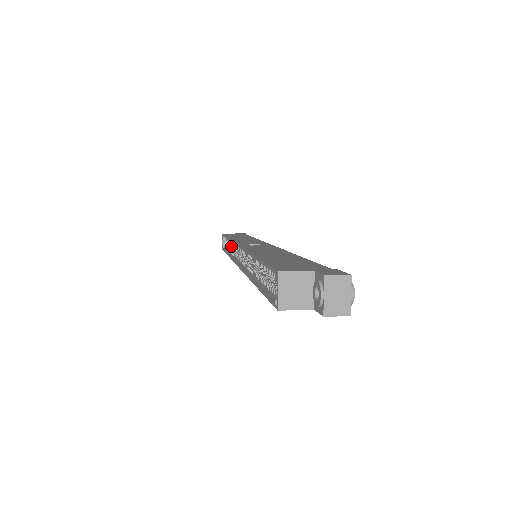
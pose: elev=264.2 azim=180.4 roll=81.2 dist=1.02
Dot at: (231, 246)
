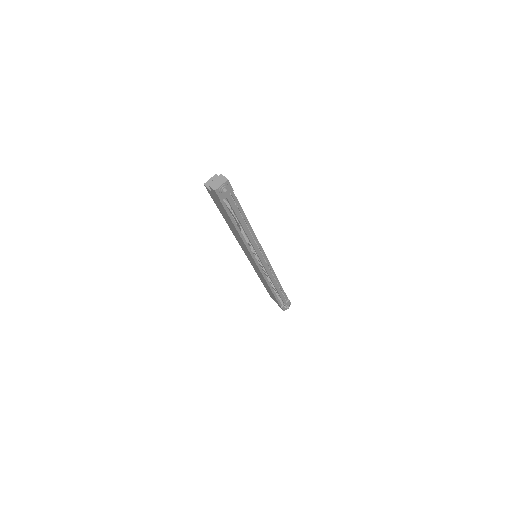
Dot at: occluded
